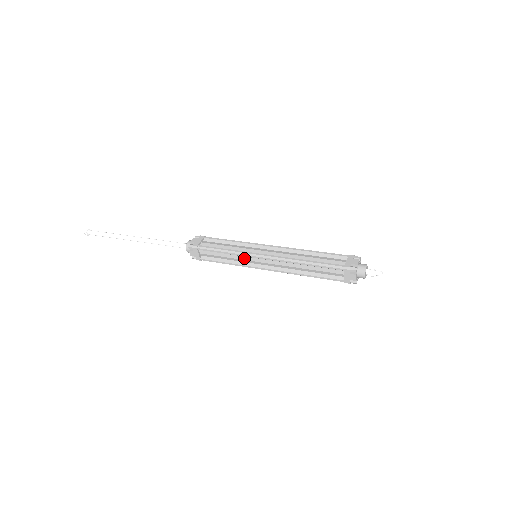
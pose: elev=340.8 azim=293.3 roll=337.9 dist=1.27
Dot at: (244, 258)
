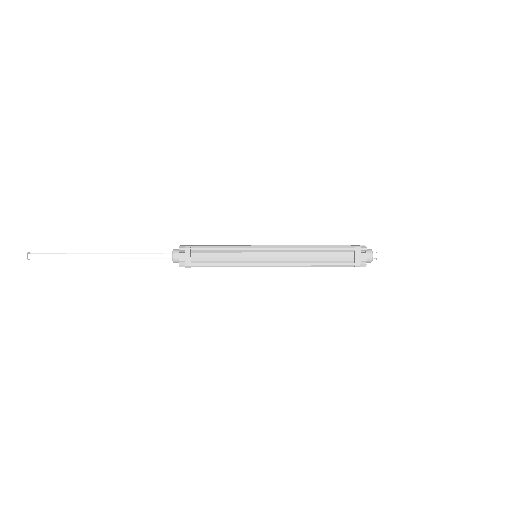
Dot at: (246, 254)
